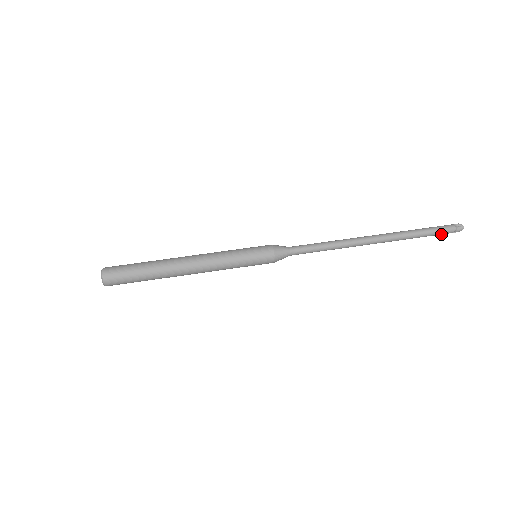
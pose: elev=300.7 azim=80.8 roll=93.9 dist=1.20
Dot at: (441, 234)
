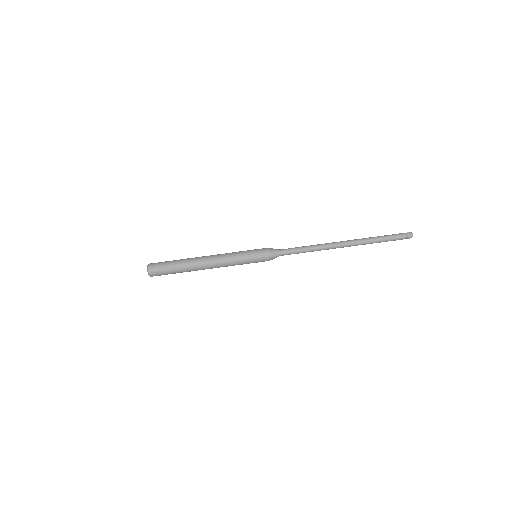
Dot at: occluded
